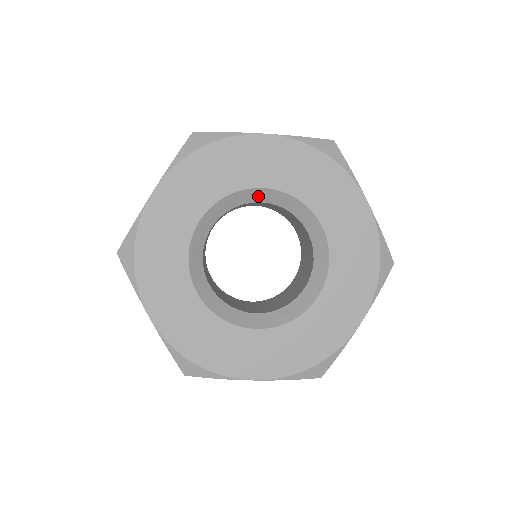
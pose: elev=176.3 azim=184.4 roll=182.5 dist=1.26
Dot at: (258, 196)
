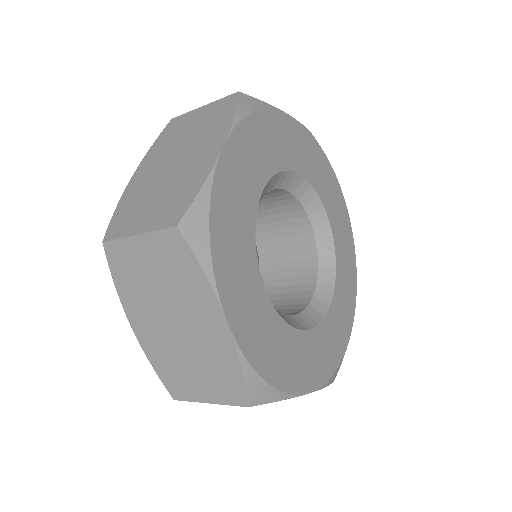
Dot at: (288, 182)
